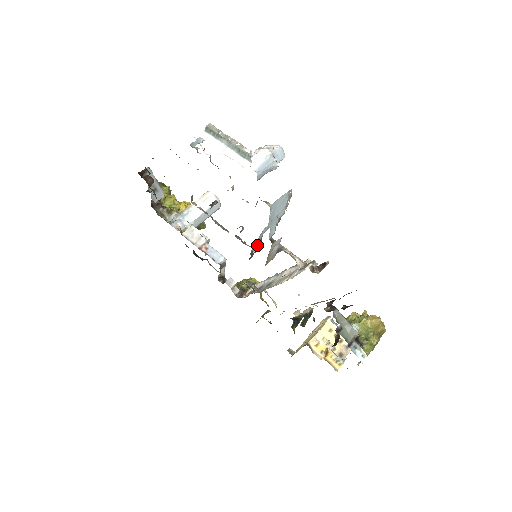
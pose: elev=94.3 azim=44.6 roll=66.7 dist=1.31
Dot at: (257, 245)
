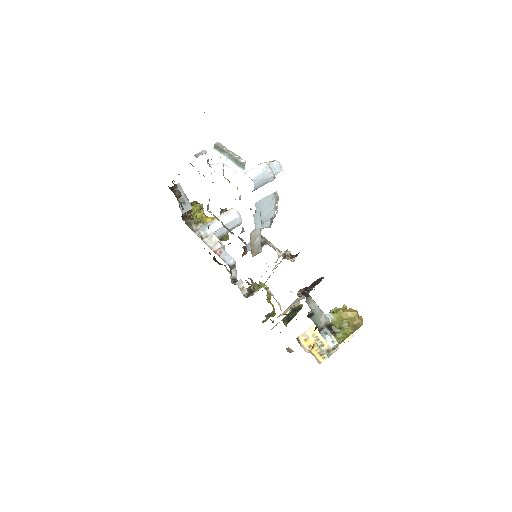
Dot at: occluded
